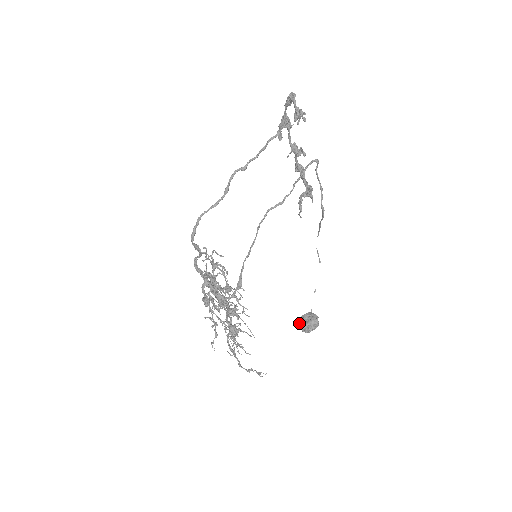
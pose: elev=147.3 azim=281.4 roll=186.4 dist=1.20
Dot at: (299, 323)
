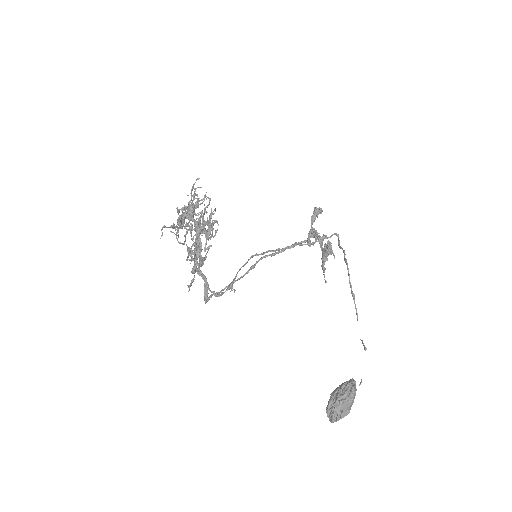
Dot at: occluded
